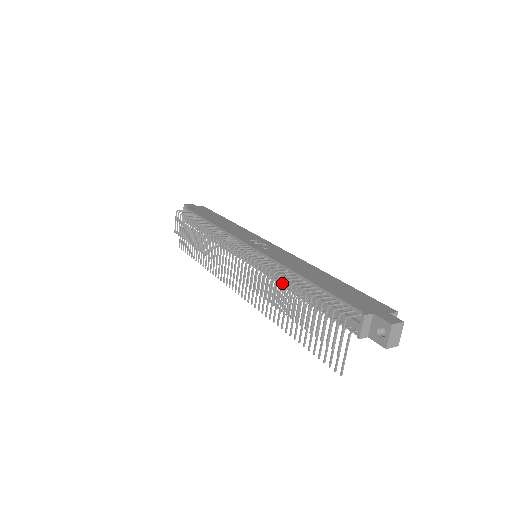
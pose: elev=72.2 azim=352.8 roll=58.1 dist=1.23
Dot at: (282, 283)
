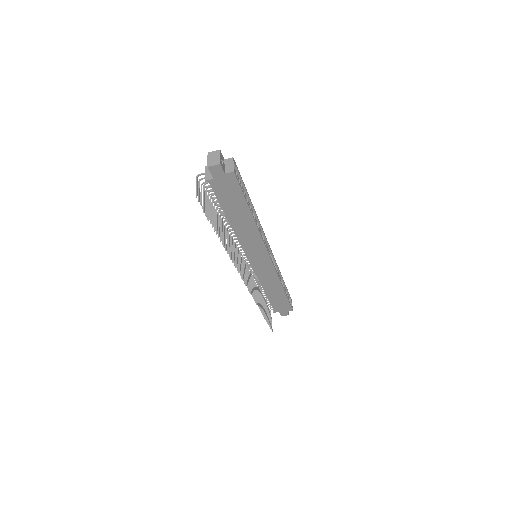
Dot at: occluded
